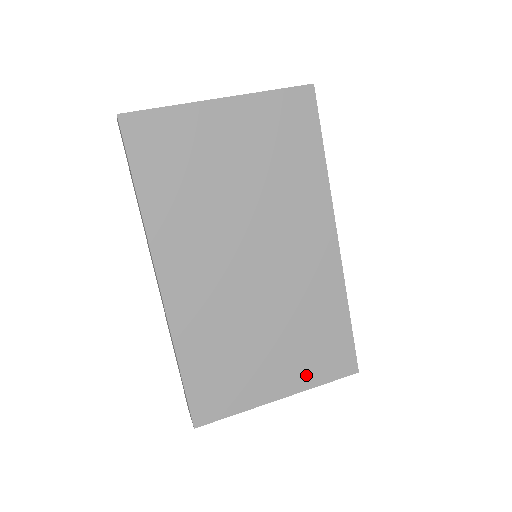
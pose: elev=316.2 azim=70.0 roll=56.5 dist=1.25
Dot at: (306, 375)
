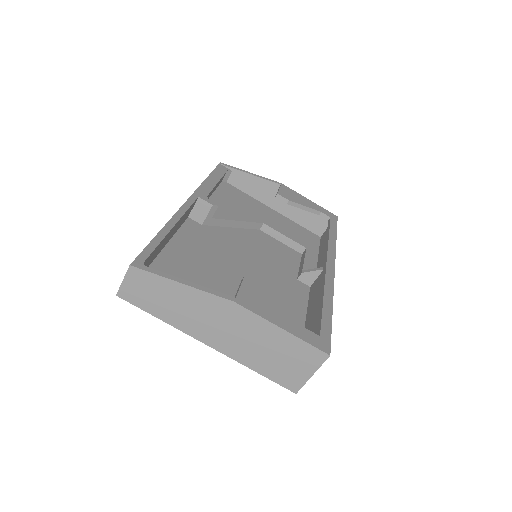
Dot at: occluded
